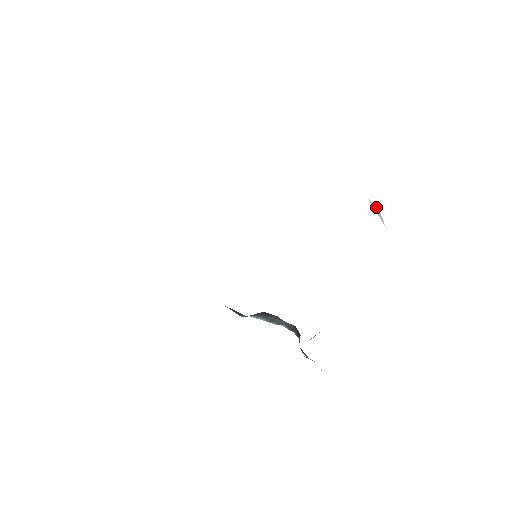
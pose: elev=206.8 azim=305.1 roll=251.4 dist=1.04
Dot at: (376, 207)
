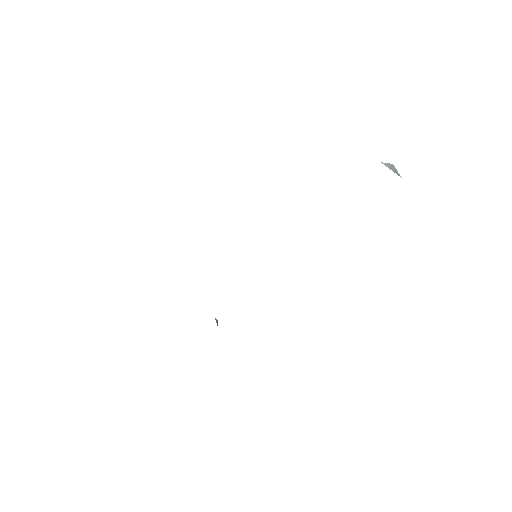
Dot at: (391, 165)
